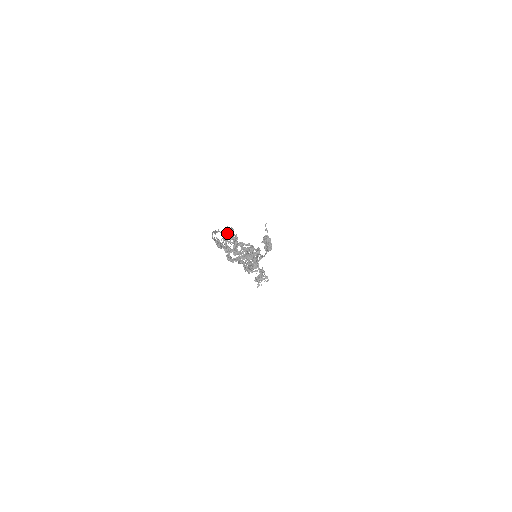
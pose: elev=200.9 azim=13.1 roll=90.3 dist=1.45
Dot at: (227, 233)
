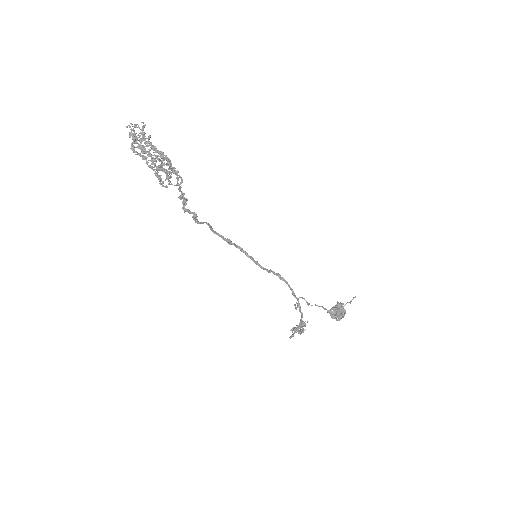
Dot at: (137, 124)
